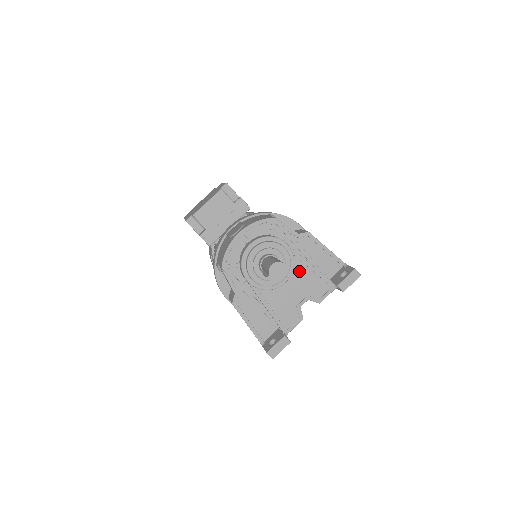
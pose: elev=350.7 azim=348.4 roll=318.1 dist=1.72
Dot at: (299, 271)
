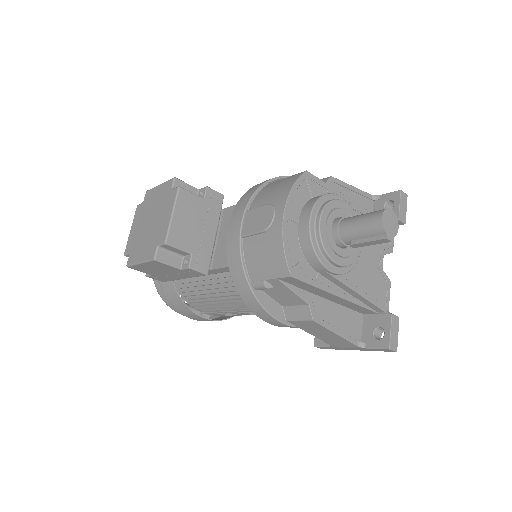
Dot at: occluded
